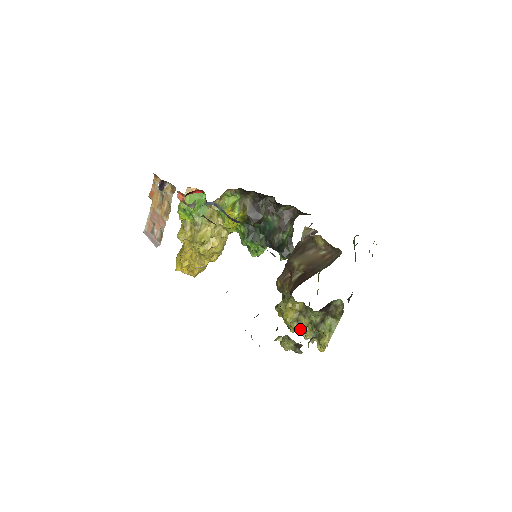
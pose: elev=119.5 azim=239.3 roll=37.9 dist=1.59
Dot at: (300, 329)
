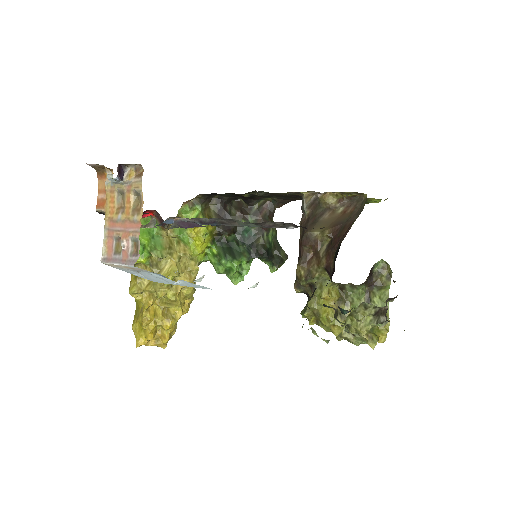
Dot at: (342, 330)
